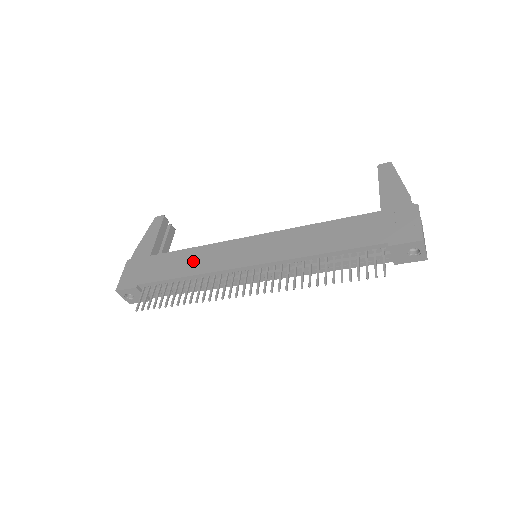
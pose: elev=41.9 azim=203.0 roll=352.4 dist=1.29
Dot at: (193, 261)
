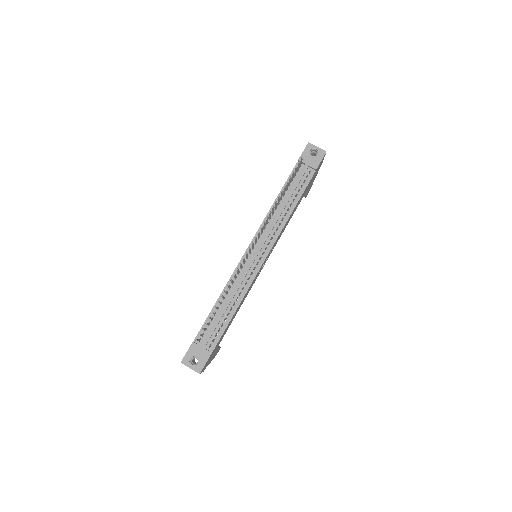
Dot at: occluded
